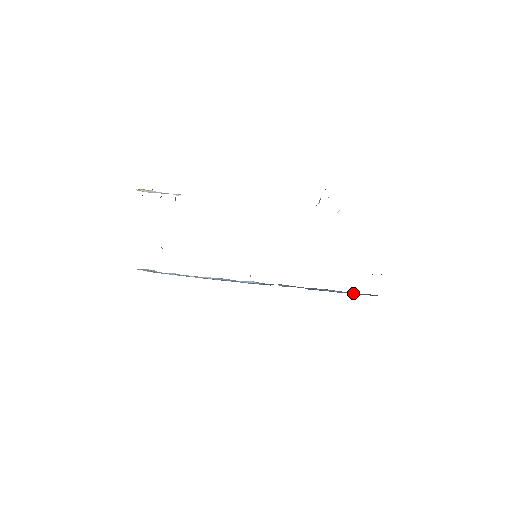
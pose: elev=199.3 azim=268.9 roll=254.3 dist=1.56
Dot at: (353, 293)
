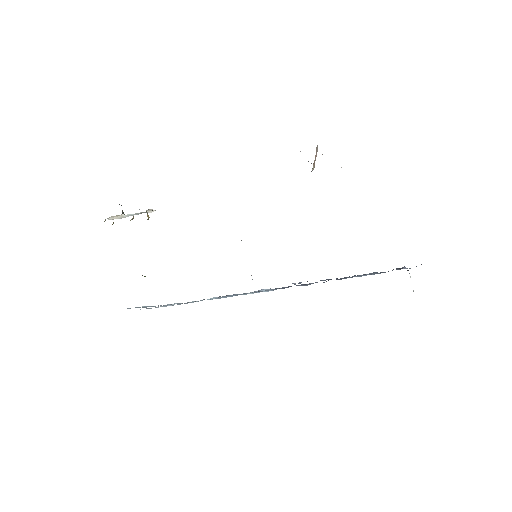
Dot at: occluded
